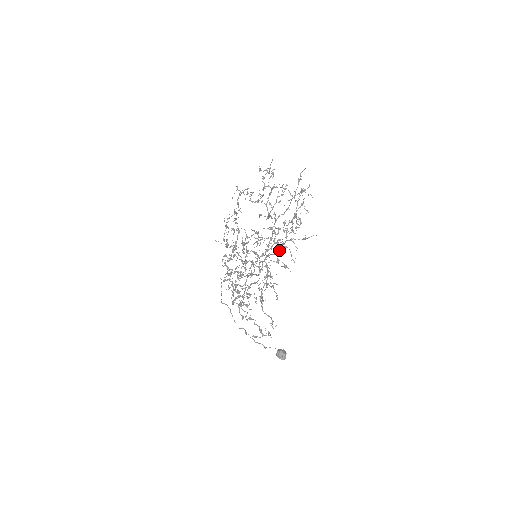
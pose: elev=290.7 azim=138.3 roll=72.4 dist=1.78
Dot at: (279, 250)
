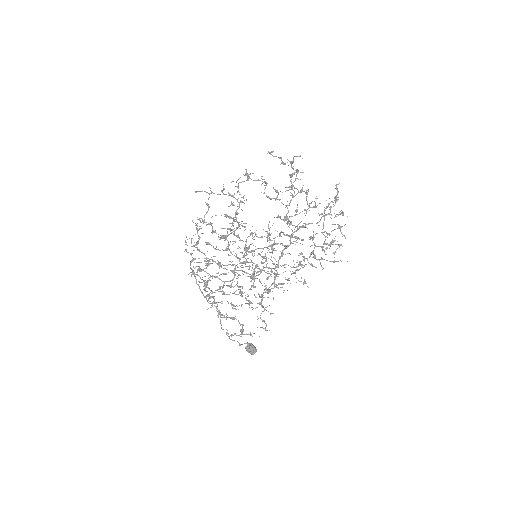
Dot at: (302, 265)
